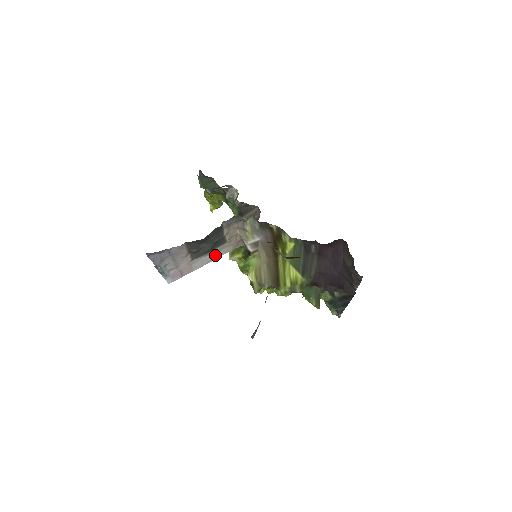
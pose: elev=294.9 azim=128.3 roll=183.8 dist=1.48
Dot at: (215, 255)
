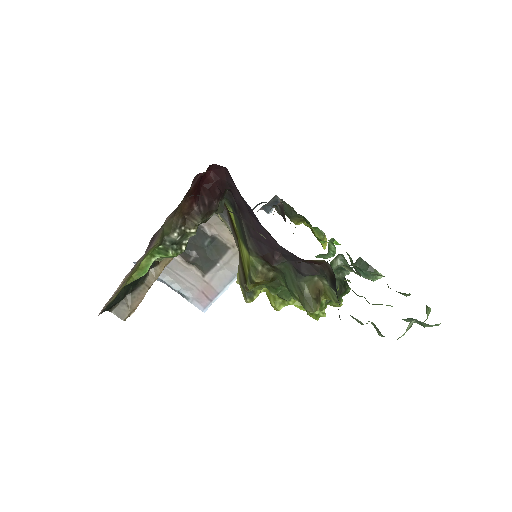
Dot at: (232, 269)
